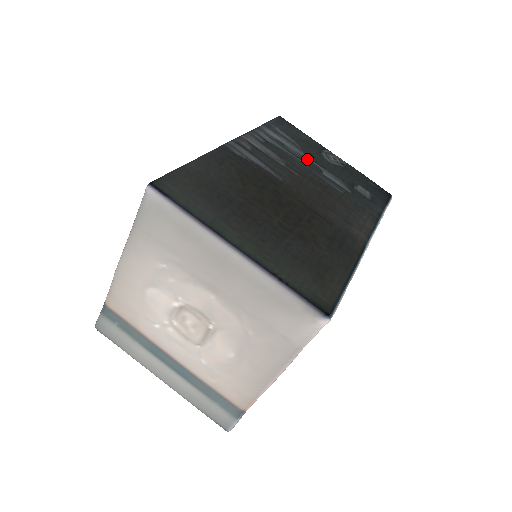
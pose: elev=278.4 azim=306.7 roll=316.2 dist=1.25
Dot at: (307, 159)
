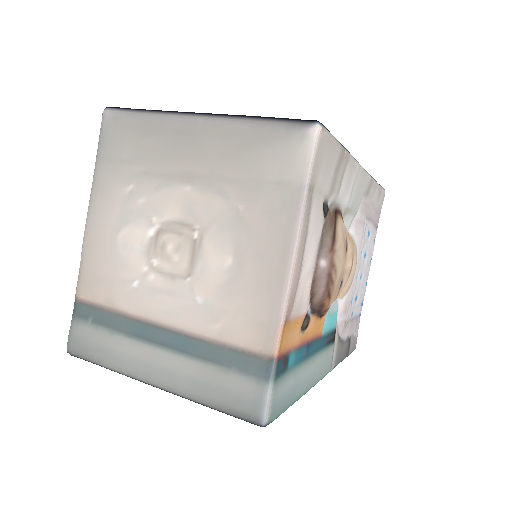
Dot at: occluded
